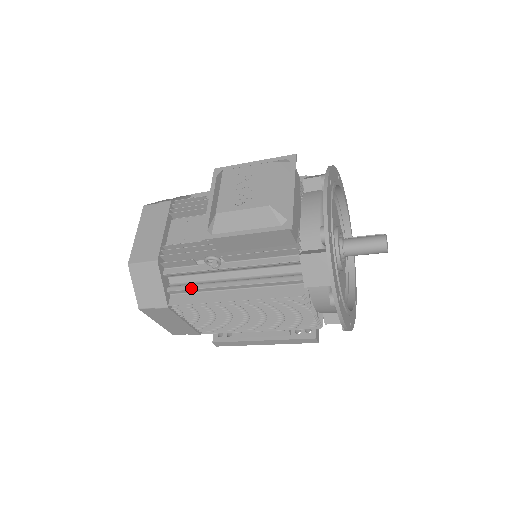
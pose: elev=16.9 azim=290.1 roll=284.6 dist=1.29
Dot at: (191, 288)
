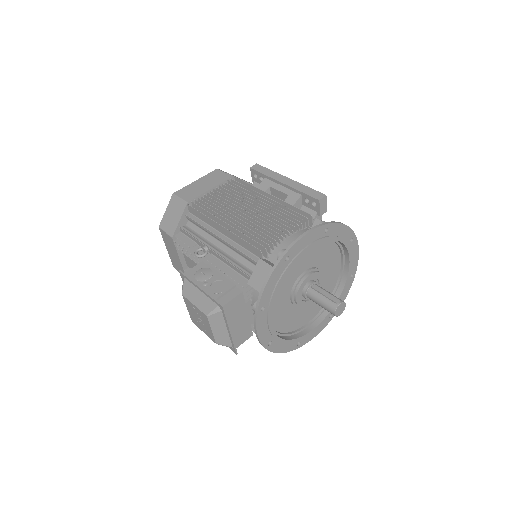
Dot at: occluded
